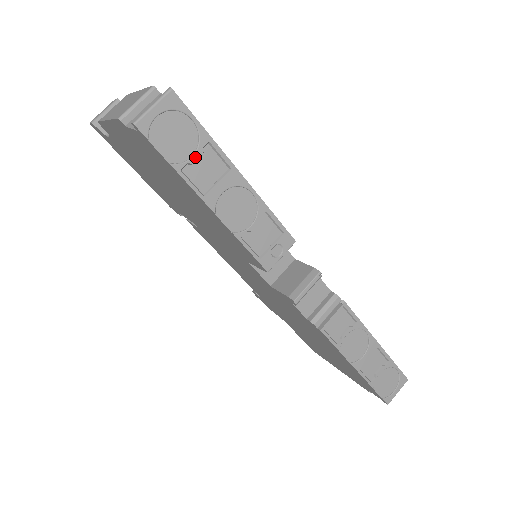
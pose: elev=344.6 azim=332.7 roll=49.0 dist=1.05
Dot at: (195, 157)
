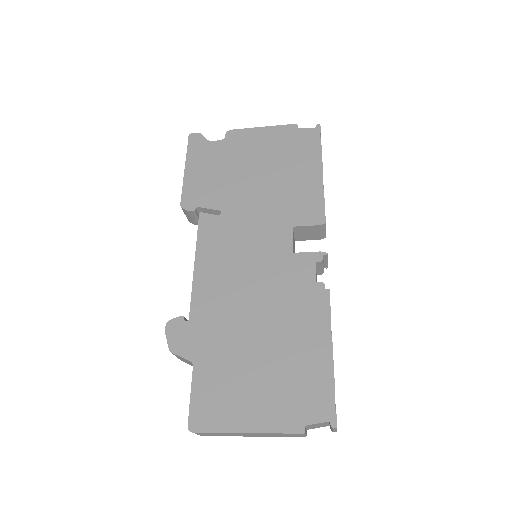
Dot at: occluded
